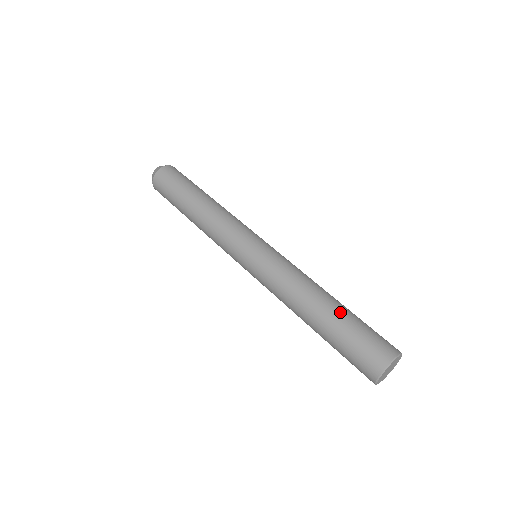
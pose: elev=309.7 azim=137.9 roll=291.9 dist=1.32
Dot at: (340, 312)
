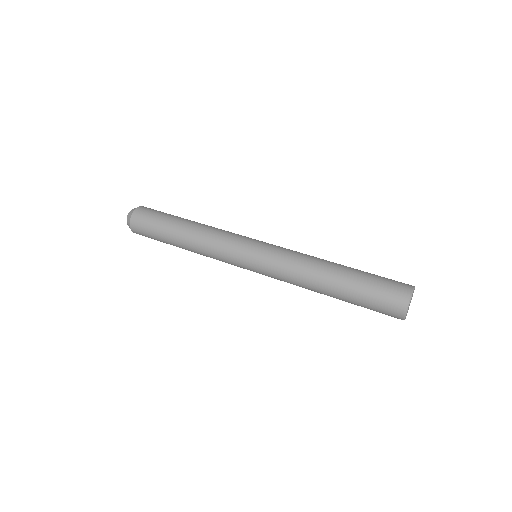
Dot at: (349, 279)
